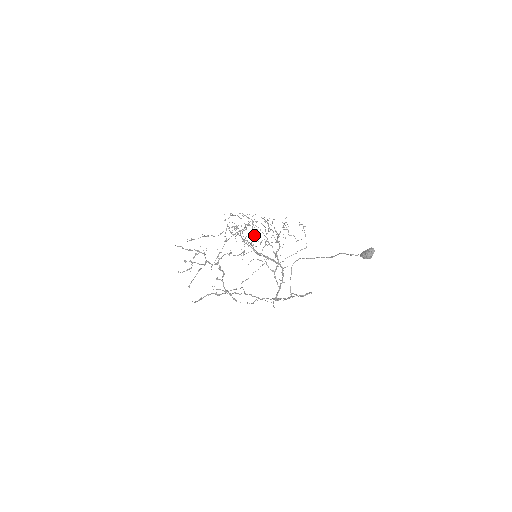
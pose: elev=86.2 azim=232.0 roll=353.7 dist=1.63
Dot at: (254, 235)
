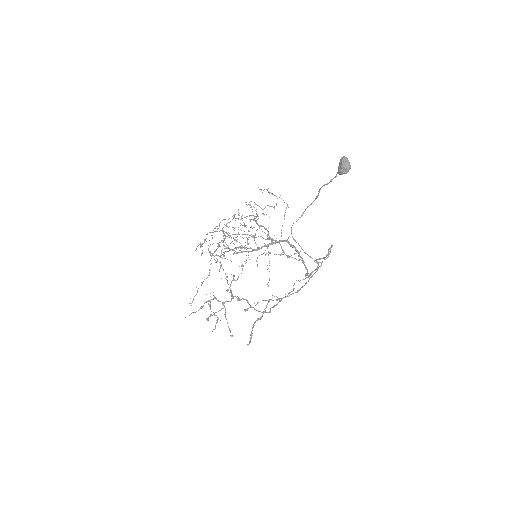
Dot at: occluded
